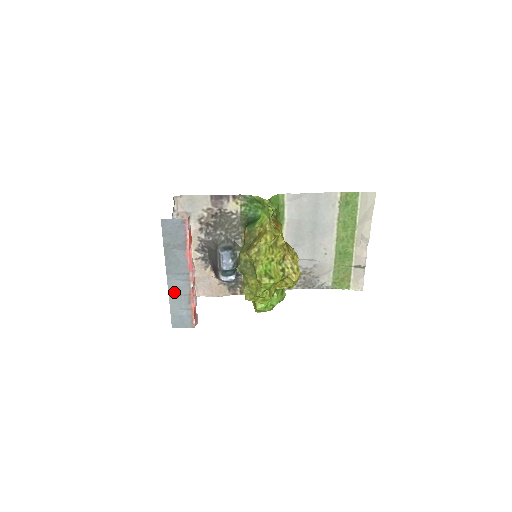
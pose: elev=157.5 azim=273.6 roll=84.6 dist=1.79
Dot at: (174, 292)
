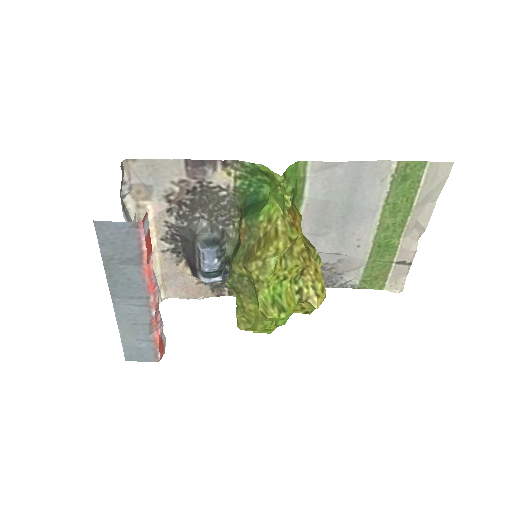
Dot at: (126, 320)
